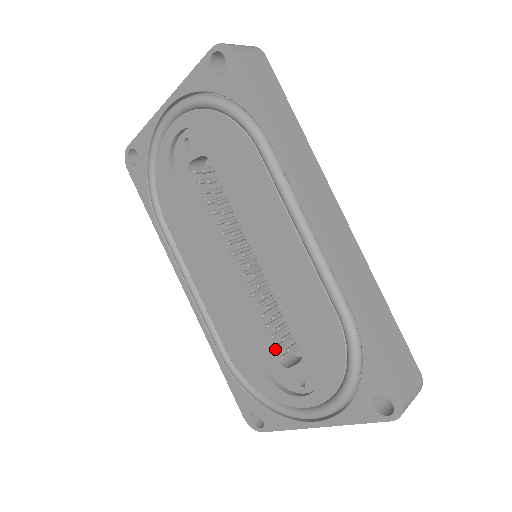
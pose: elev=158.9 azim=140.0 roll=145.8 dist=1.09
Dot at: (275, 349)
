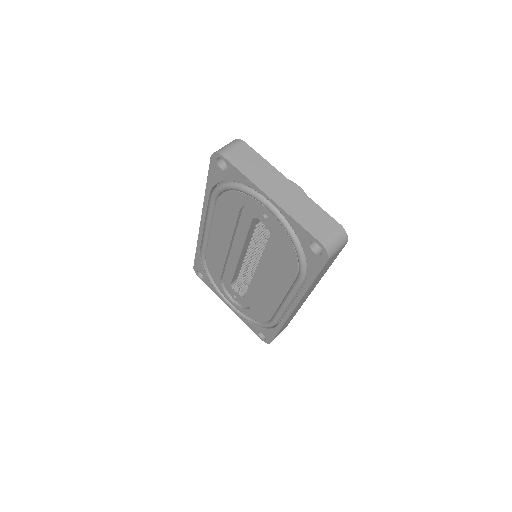
Dot at: (233, 280)
